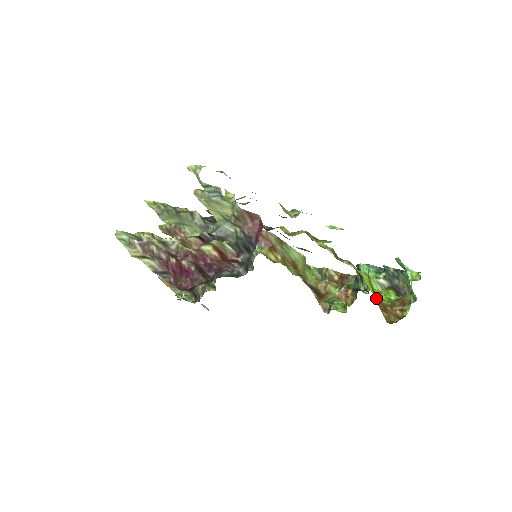
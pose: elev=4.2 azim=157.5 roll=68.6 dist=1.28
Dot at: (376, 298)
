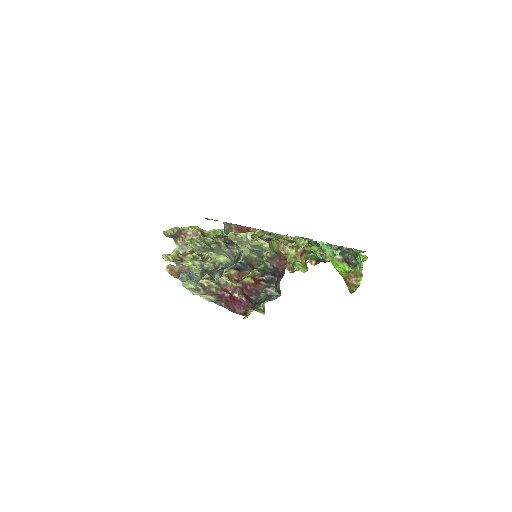
Dot at: occluded
